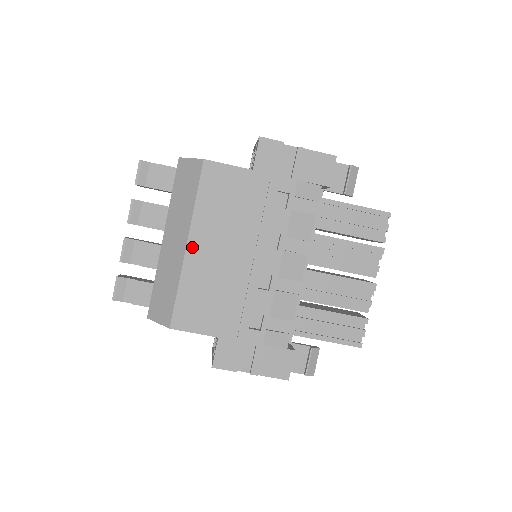
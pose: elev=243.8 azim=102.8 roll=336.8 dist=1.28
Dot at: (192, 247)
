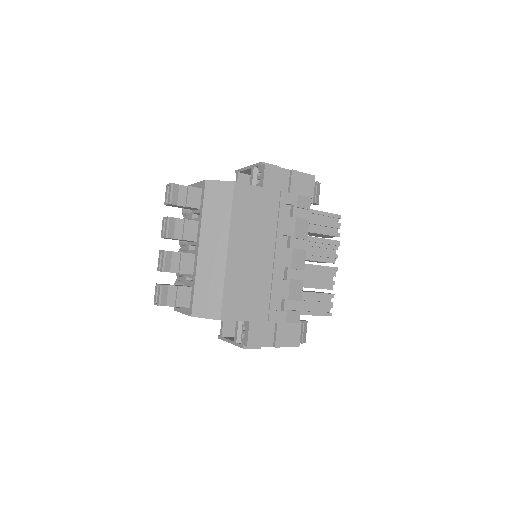
Dot at: (231, 252)
